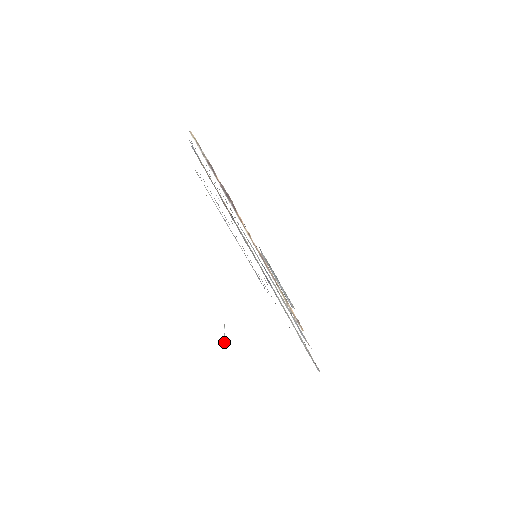
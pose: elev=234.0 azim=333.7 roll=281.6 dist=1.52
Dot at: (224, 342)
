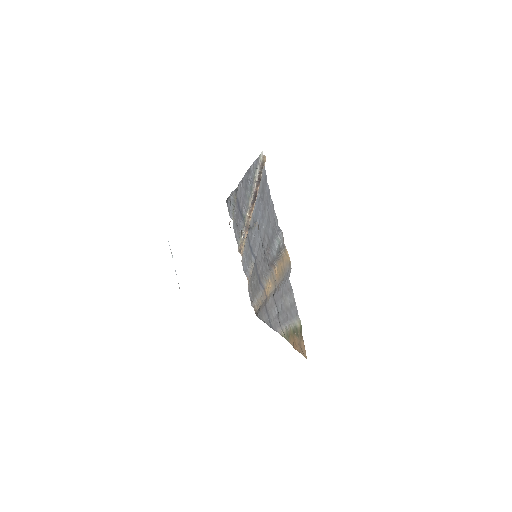
Dot at: occluded
